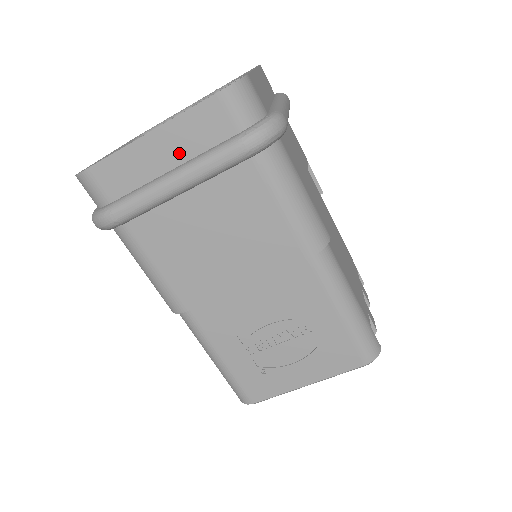
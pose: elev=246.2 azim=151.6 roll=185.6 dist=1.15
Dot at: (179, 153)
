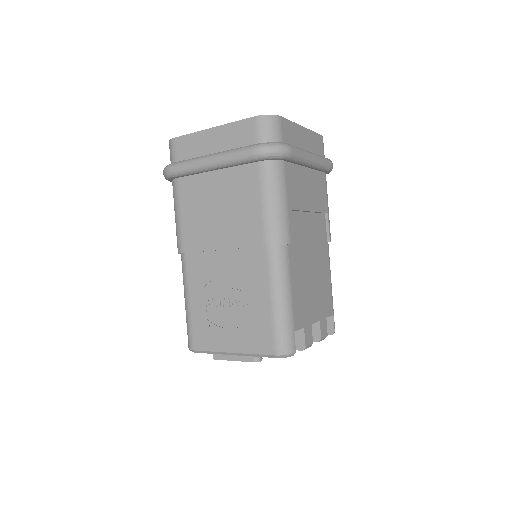
Dot at: (222, 145)
